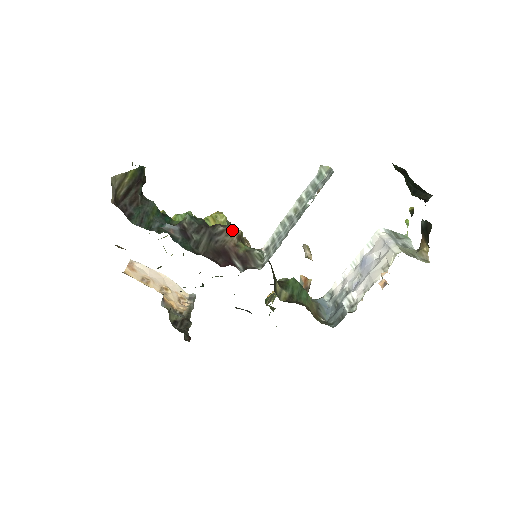
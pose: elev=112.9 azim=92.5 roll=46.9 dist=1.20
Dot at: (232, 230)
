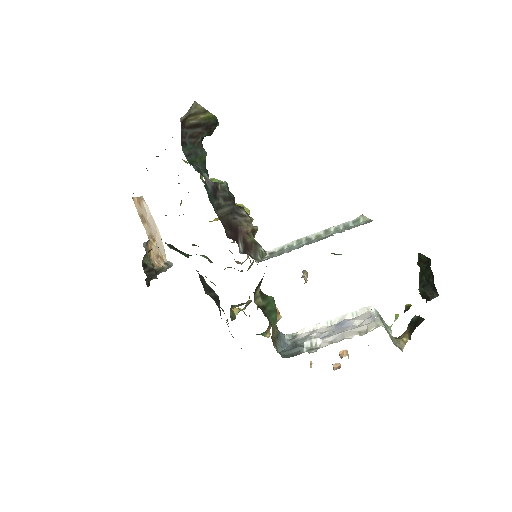
Dot at: (251, 222)
